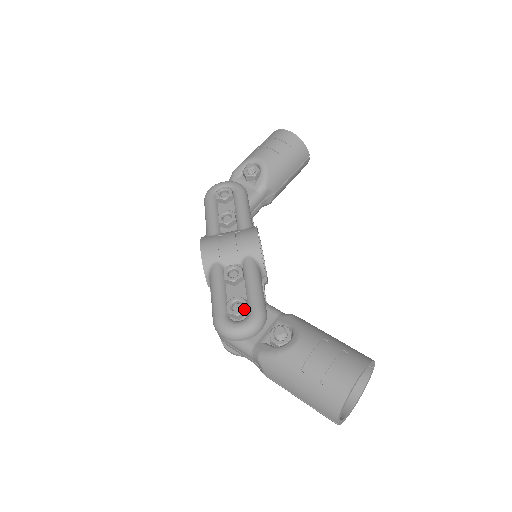
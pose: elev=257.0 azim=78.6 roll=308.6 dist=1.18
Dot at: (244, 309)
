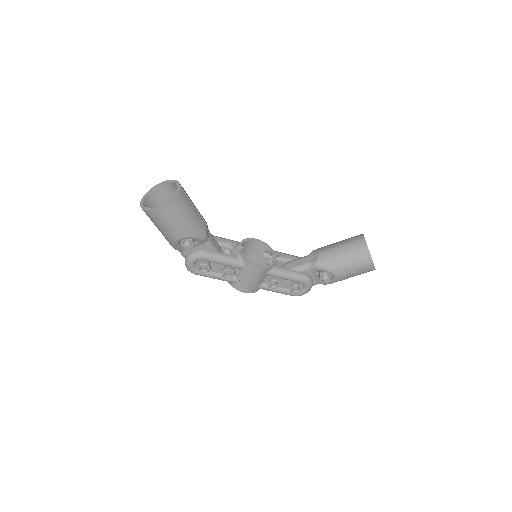
Dot at: (301, 288)
